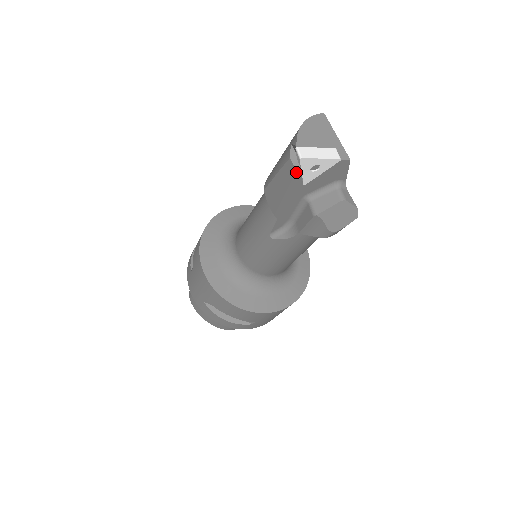
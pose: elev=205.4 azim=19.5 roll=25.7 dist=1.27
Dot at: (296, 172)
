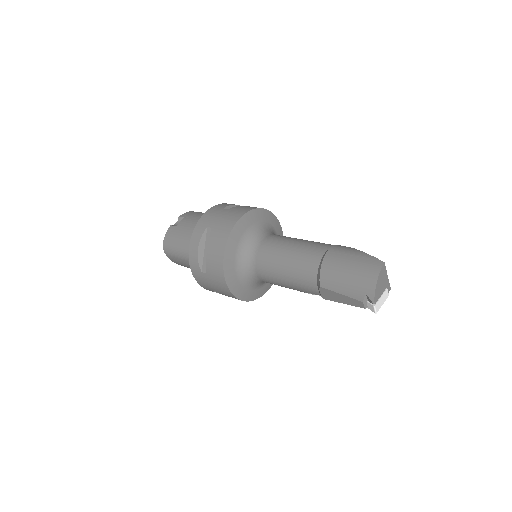
Dot at: (364, 308)
